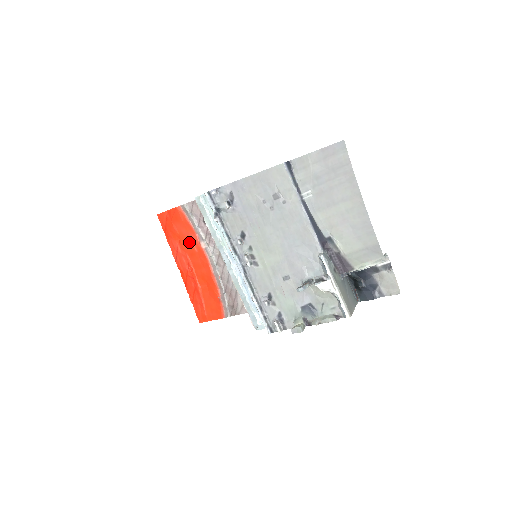
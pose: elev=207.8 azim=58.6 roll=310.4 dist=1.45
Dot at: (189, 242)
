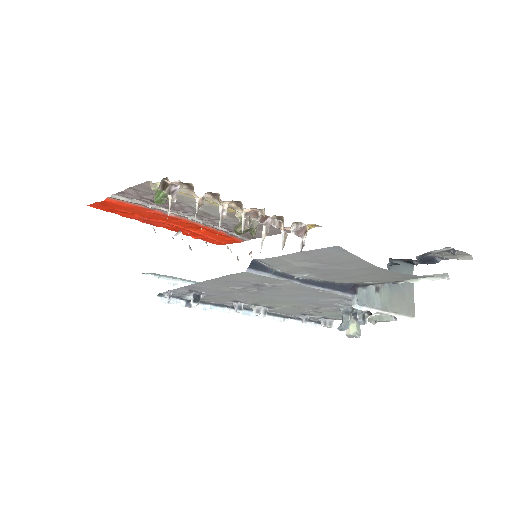
Dot at: (151, 215)
